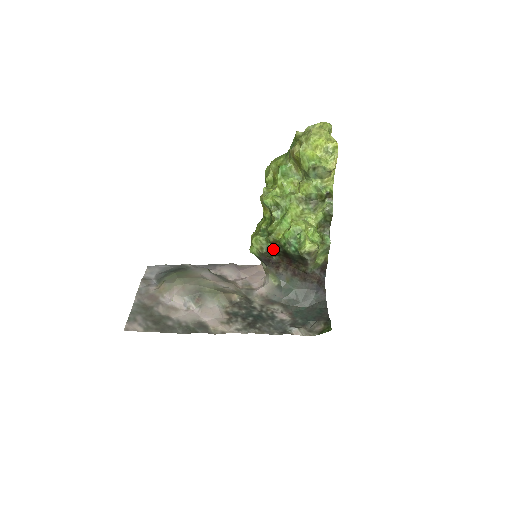
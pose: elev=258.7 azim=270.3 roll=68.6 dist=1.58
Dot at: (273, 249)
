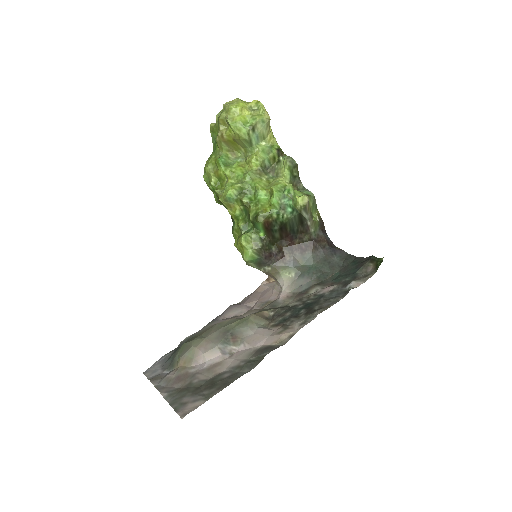
Dot at: (267, 237)
